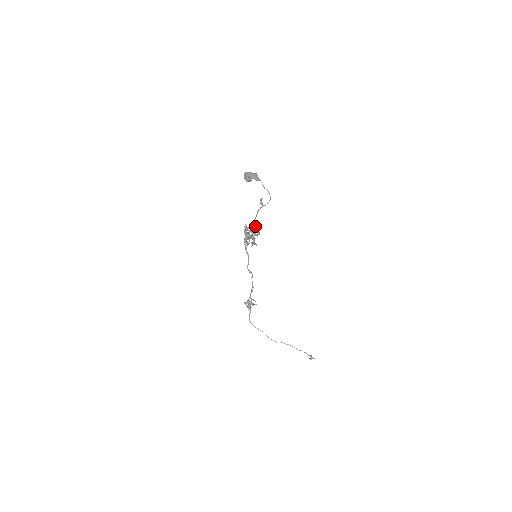
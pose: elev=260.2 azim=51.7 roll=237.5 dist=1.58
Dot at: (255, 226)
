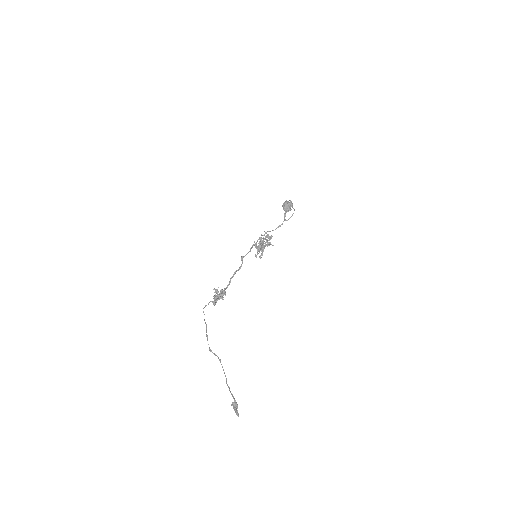
Dot at: (271, 238)
